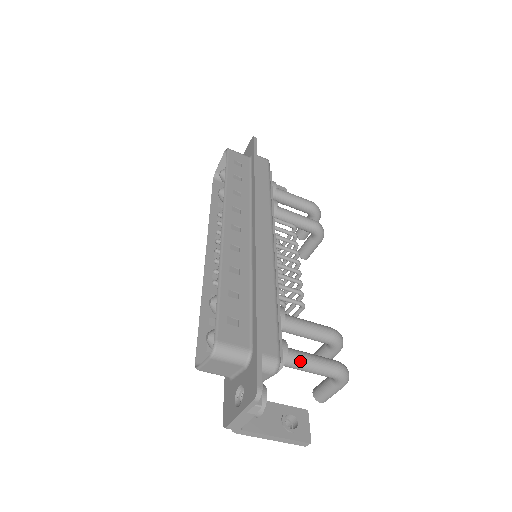
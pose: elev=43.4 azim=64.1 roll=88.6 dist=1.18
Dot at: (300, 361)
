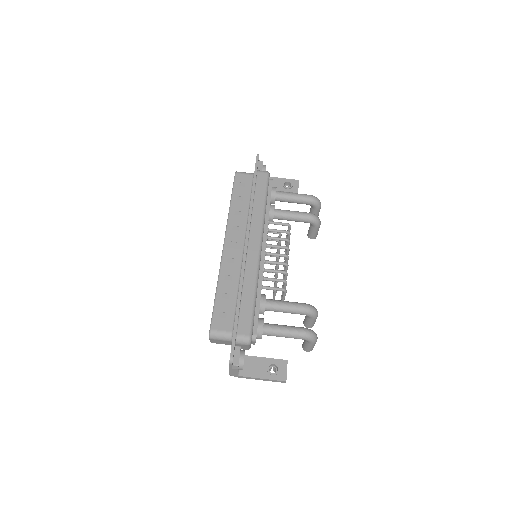
Dot at: (274, 332)
